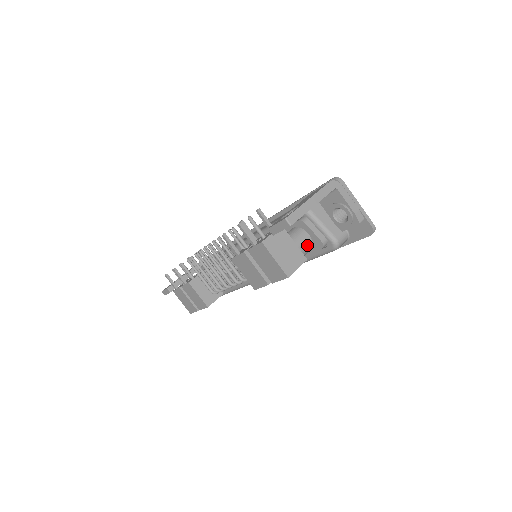
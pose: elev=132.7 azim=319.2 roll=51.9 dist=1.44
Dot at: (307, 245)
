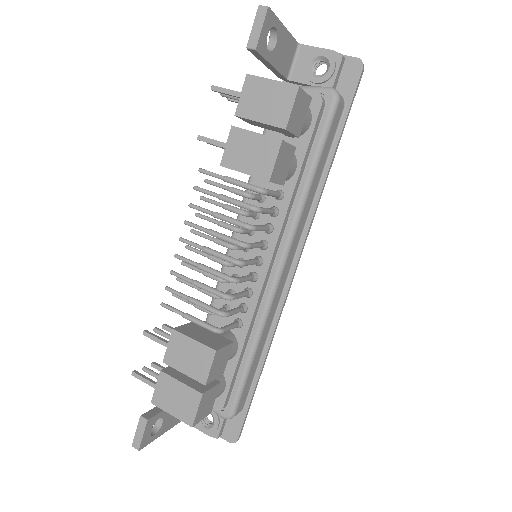
Dot at: occluded
